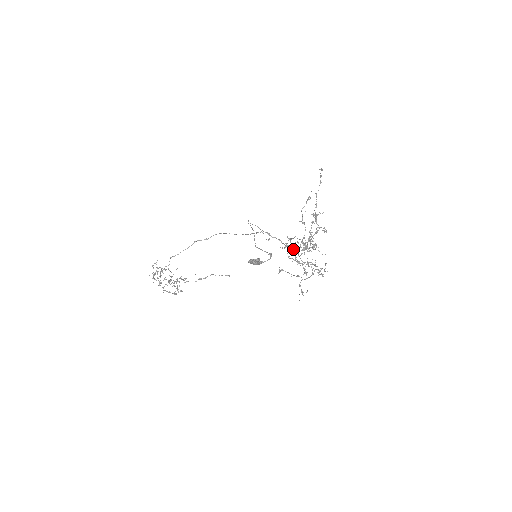
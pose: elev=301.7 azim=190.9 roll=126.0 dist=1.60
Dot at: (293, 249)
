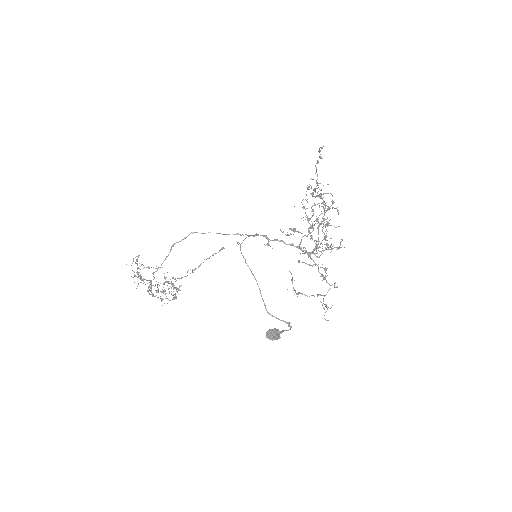
Dot at: (302, 251)
